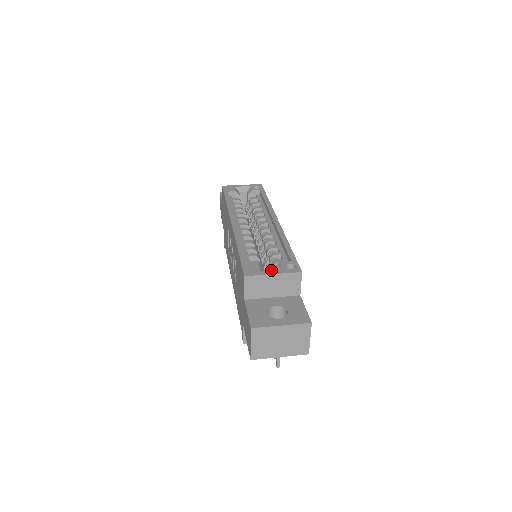
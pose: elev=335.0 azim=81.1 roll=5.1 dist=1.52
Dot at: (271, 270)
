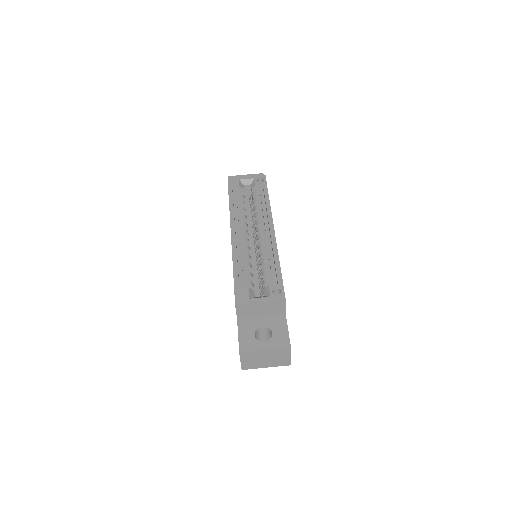
Dot at: (263, 287)
